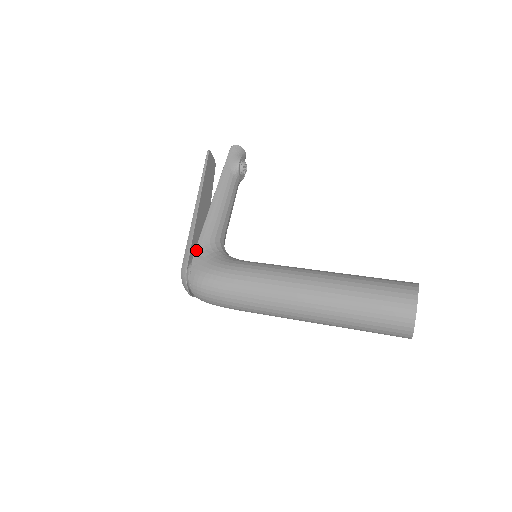
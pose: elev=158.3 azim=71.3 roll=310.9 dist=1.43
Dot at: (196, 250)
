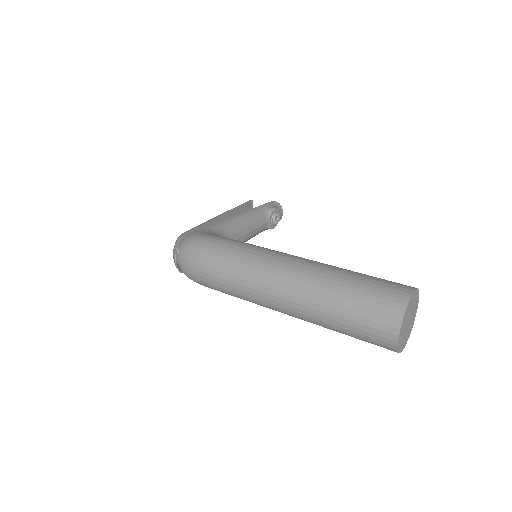
Dot at: (203, 228)
